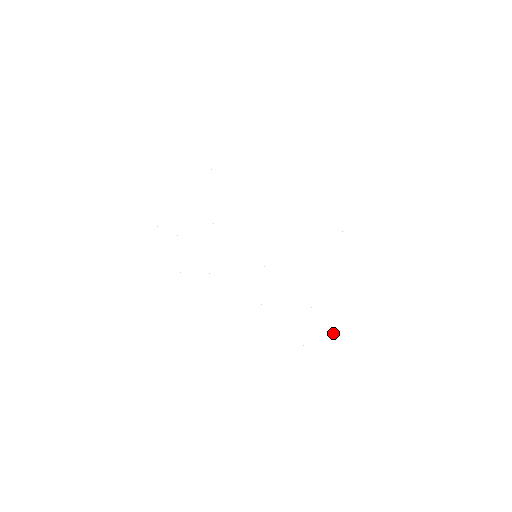
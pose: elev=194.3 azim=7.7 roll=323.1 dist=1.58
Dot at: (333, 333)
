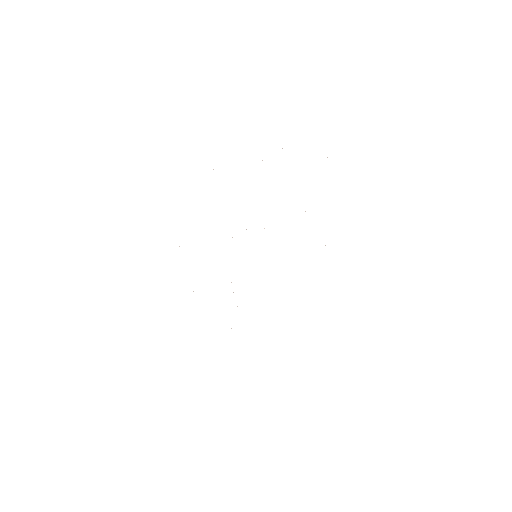
Dot at: occluded
